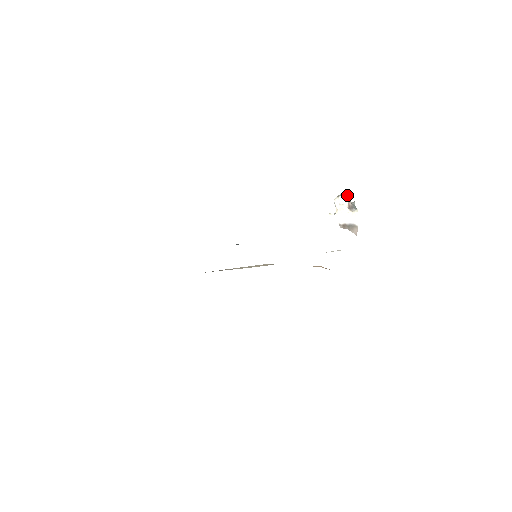
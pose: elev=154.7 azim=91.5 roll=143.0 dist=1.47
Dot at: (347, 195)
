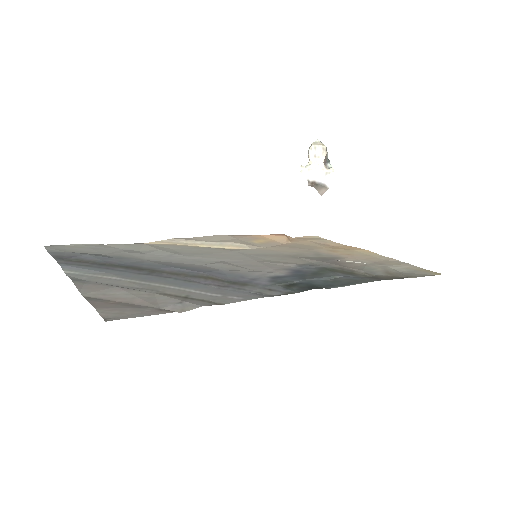
Dot at: (324, 145)
